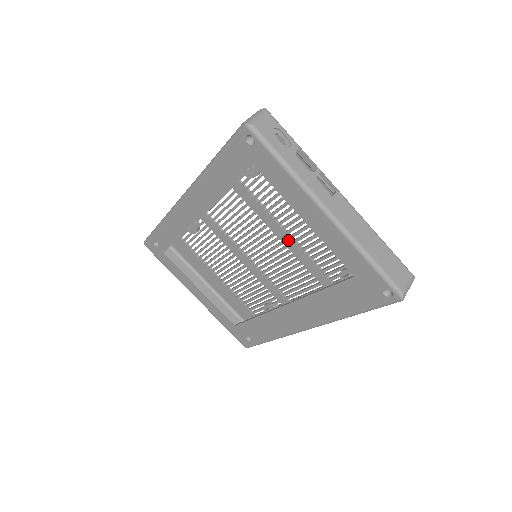
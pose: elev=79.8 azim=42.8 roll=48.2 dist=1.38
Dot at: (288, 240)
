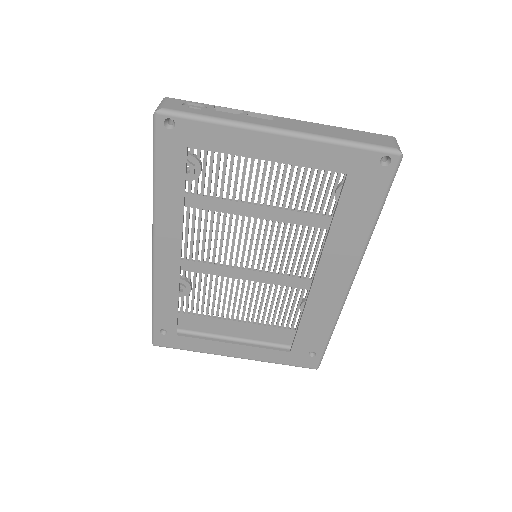
Dot at: (270, 212)
